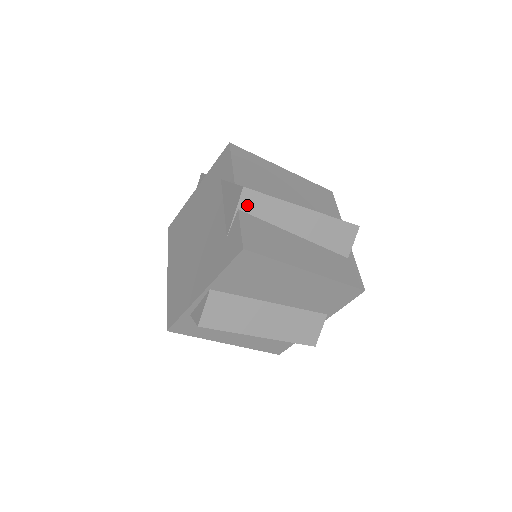
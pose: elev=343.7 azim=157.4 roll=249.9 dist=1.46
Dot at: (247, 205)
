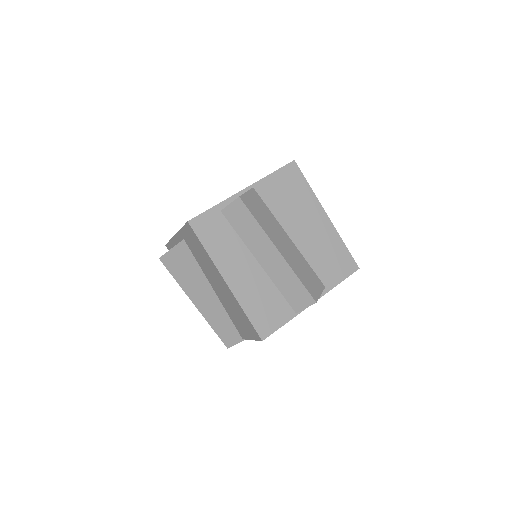
Dot at: occluded
